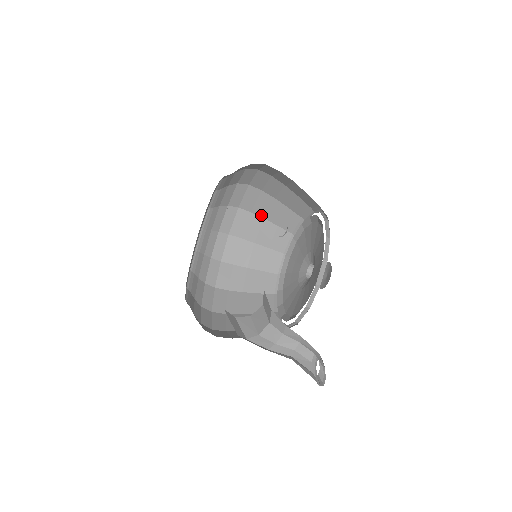
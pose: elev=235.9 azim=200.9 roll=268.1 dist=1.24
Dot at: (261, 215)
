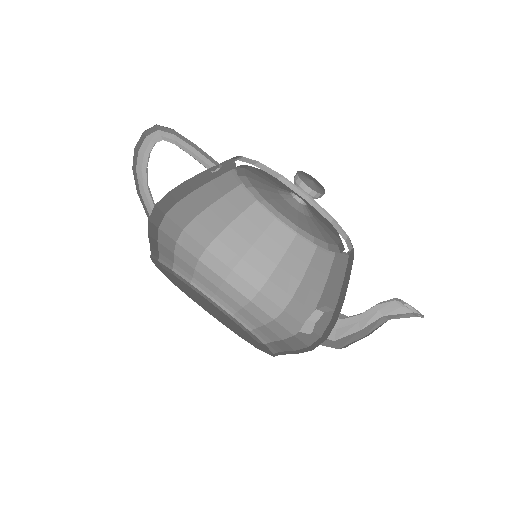
Dot at: (182, 183)
